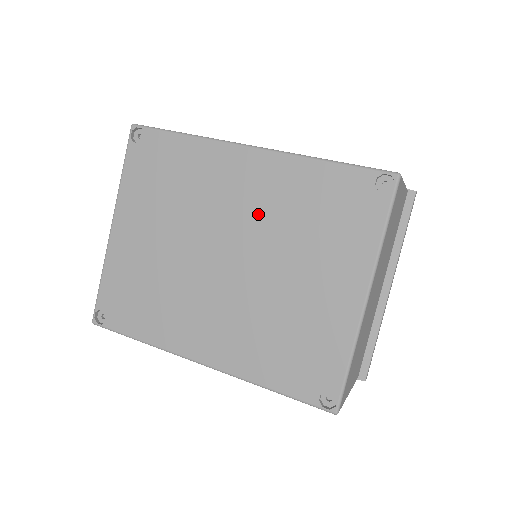
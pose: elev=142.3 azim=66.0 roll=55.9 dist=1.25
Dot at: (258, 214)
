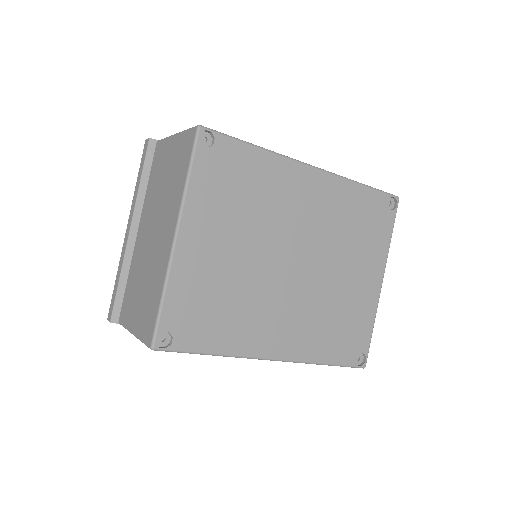
Dot at: (318, 224)
